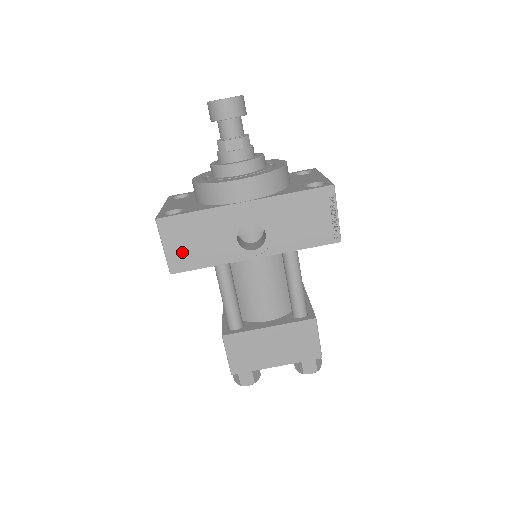
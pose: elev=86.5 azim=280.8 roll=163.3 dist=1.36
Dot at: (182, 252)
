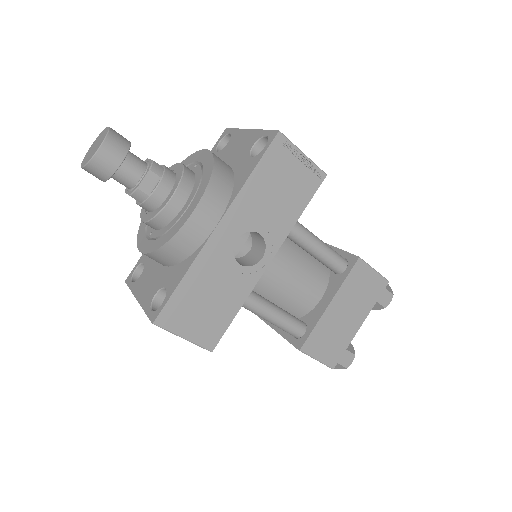
Dot at: (204, 325)
